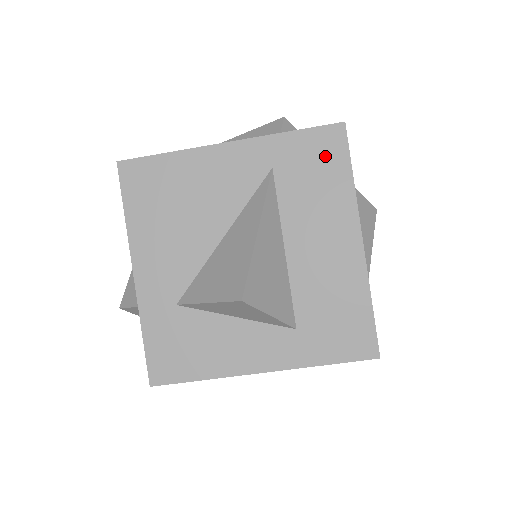
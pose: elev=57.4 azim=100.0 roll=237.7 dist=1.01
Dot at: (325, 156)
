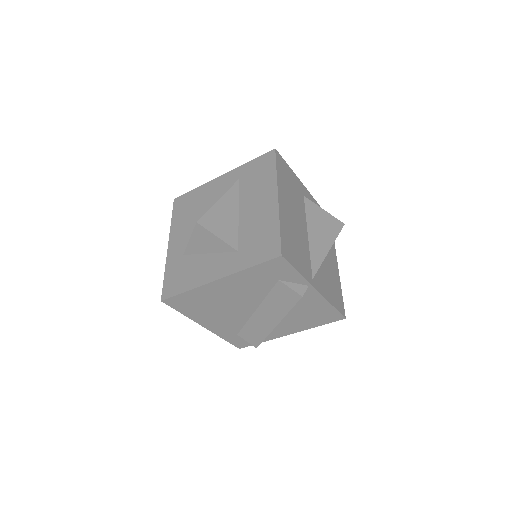
Dot at: (264, 166)
